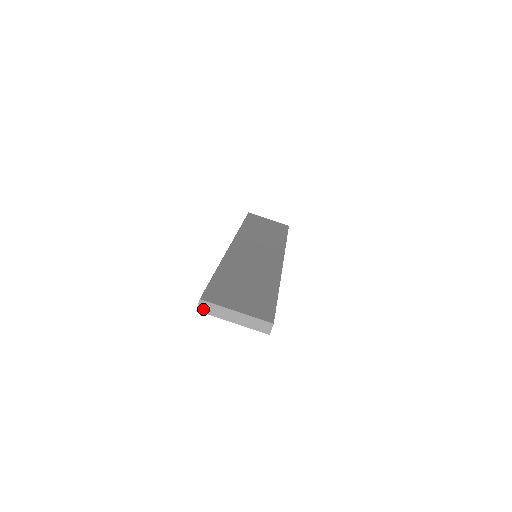
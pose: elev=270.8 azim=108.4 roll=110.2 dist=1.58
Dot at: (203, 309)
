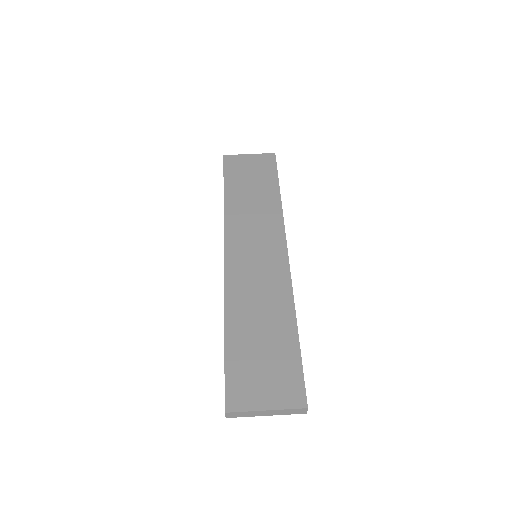
Dot at: (232, 416)
